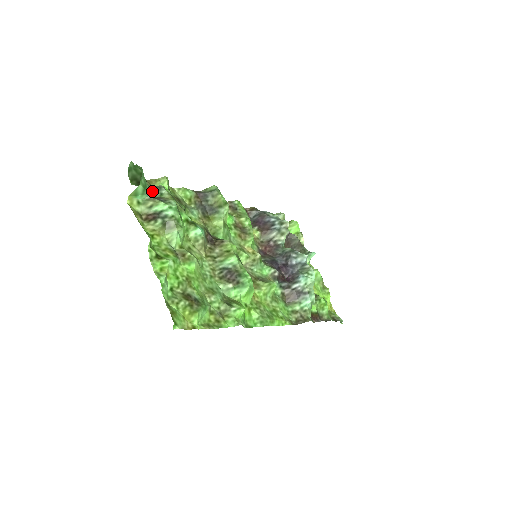
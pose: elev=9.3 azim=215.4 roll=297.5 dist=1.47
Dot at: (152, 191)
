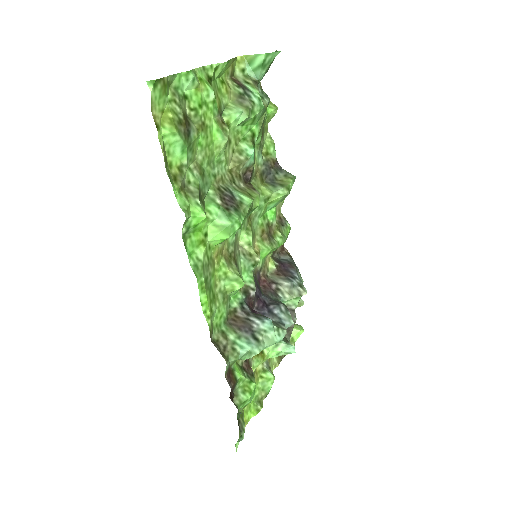
Dot at: (260, 88)
